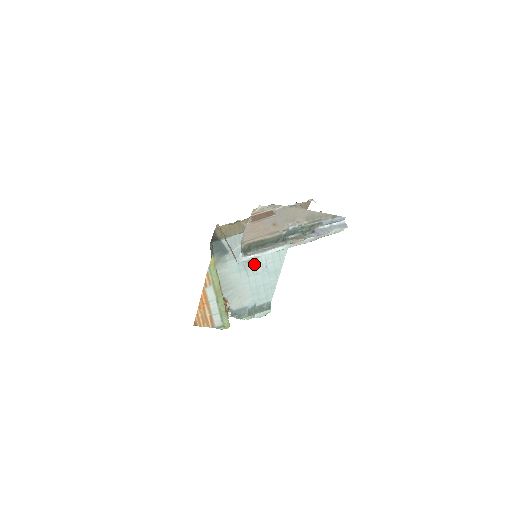
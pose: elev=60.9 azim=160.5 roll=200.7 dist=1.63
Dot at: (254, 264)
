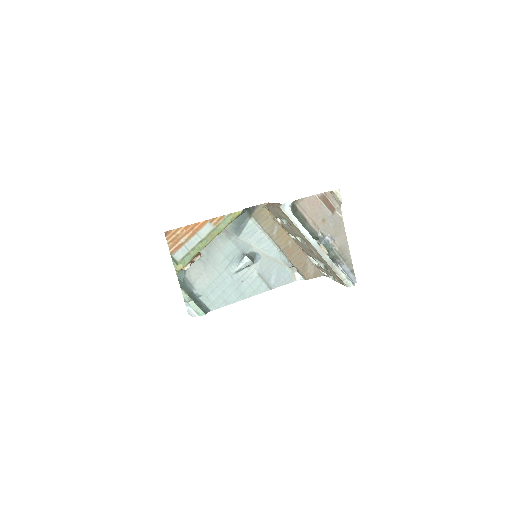
Dot at: (242, 265)
